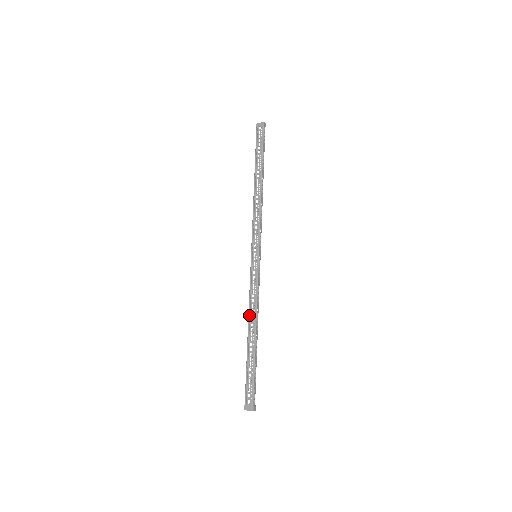
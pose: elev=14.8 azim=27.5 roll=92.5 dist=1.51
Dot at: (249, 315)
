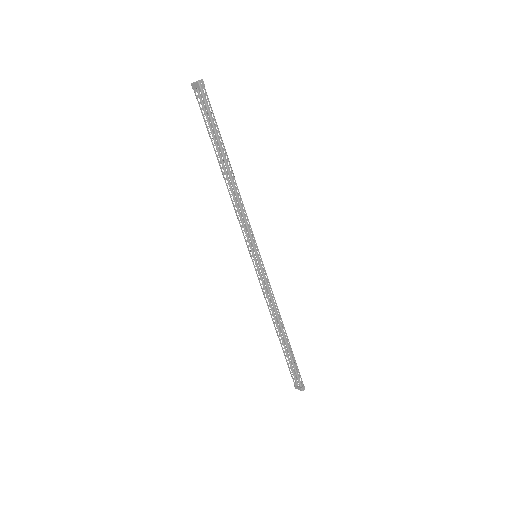
Dot at: occluded
